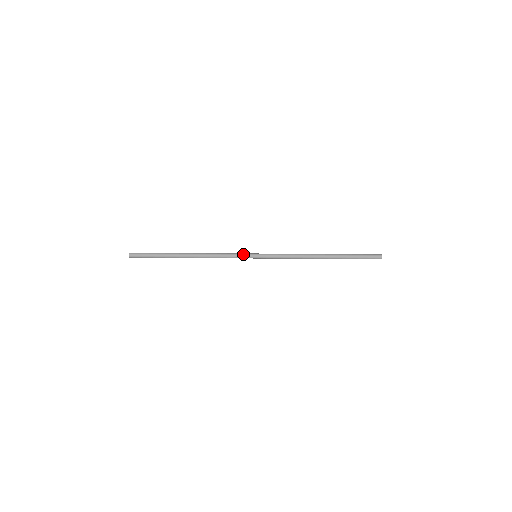
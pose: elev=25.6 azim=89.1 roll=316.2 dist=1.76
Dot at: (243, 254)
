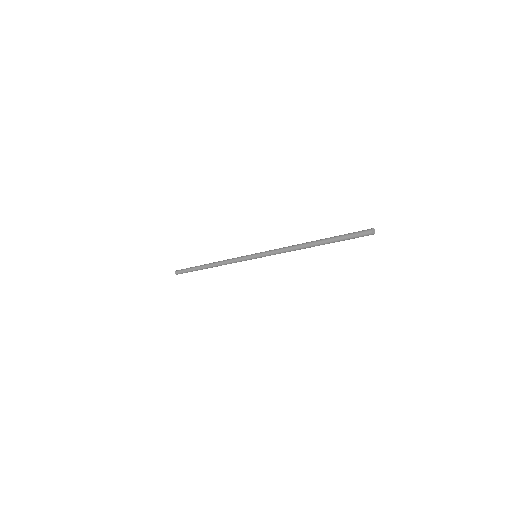
Dot at: (245, 256)
